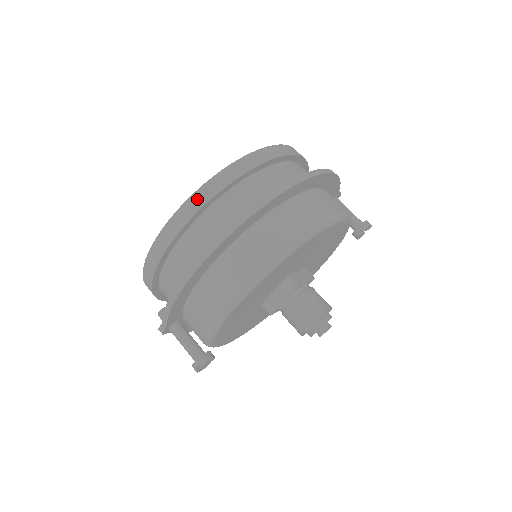
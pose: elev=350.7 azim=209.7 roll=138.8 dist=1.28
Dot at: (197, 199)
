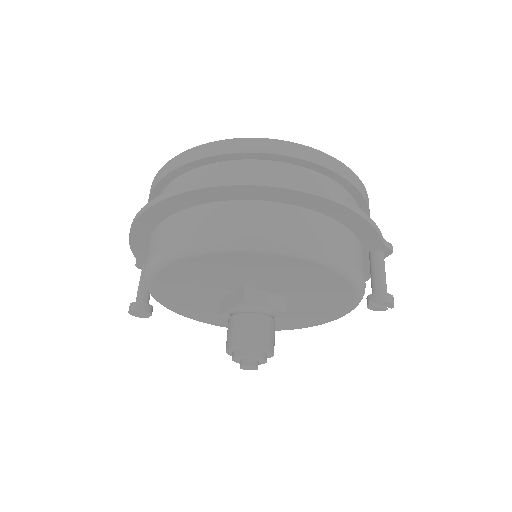
Dot at: (187, 155)
